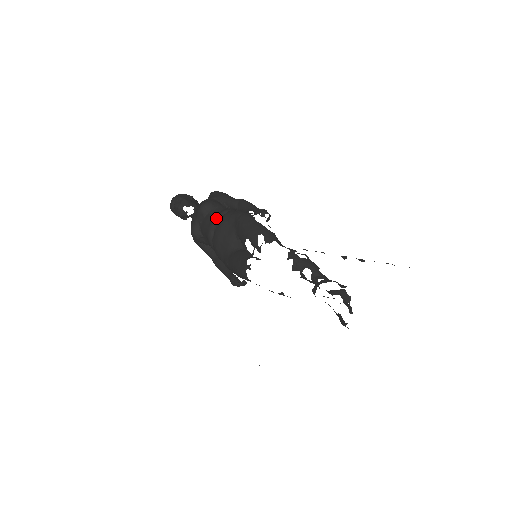
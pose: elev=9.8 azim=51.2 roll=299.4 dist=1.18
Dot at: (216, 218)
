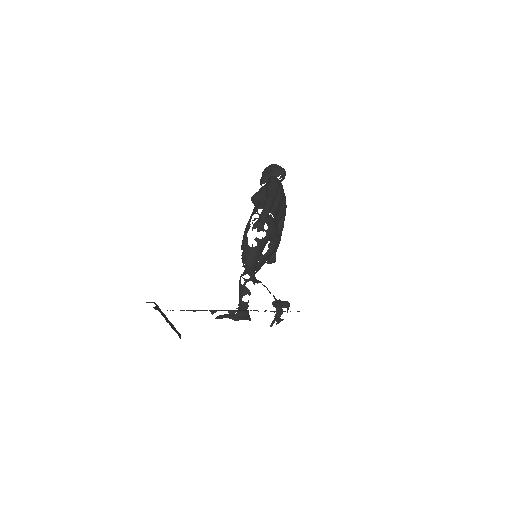
Dot at: (251, 214)
